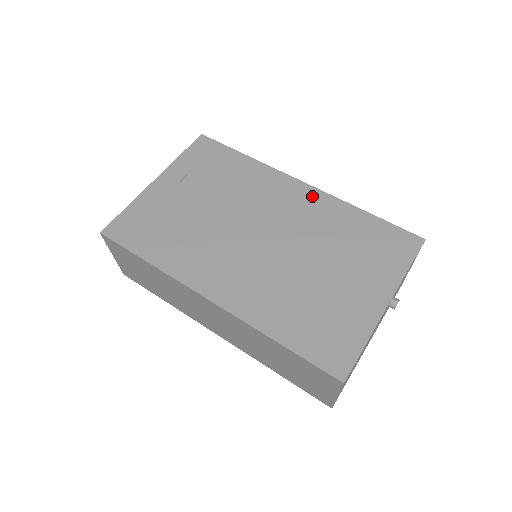
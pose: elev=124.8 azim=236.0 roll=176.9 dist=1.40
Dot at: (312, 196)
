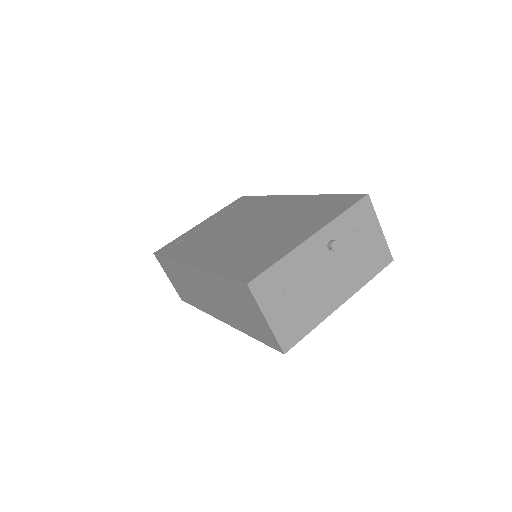
Dot at: (294, 199)
